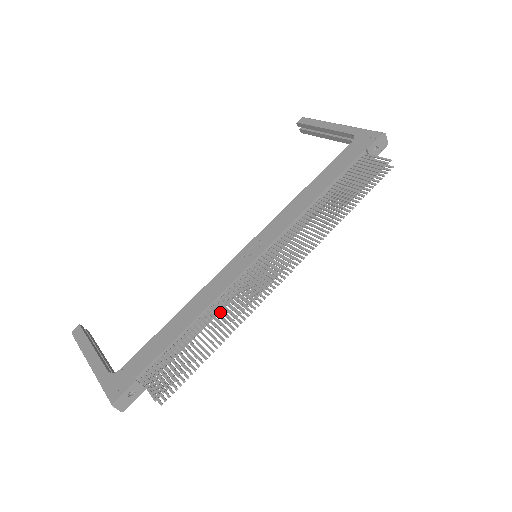
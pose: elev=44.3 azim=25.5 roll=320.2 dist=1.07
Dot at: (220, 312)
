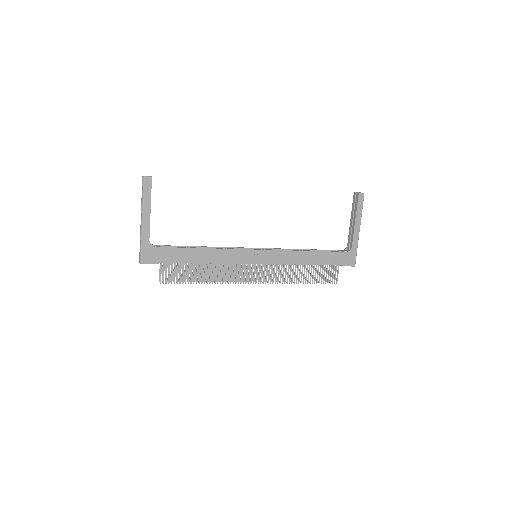
Dot at: (217, 265)
